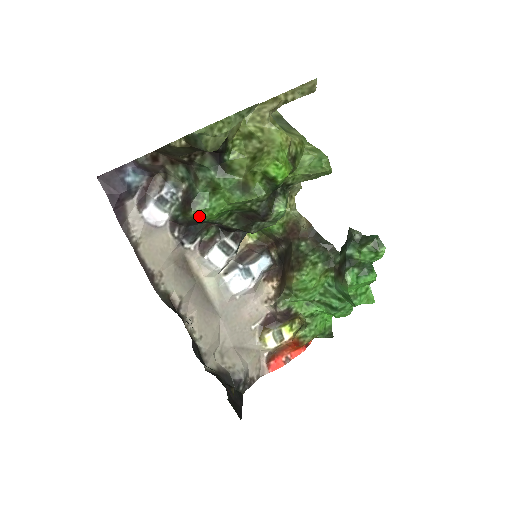
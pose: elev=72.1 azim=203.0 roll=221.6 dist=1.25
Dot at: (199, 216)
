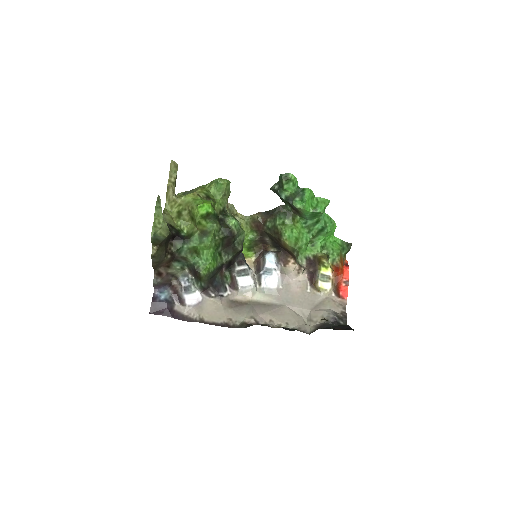
Dot at: (206, 271)
